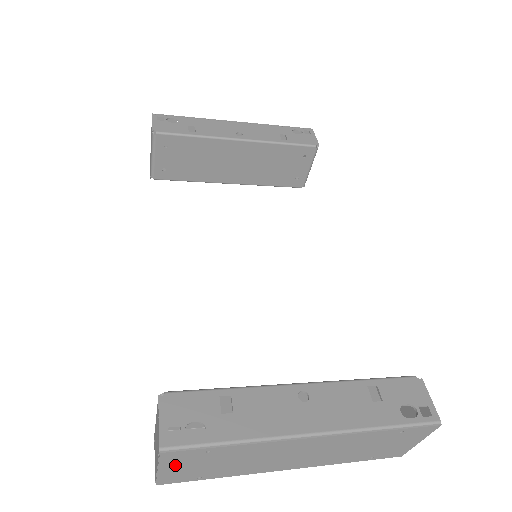
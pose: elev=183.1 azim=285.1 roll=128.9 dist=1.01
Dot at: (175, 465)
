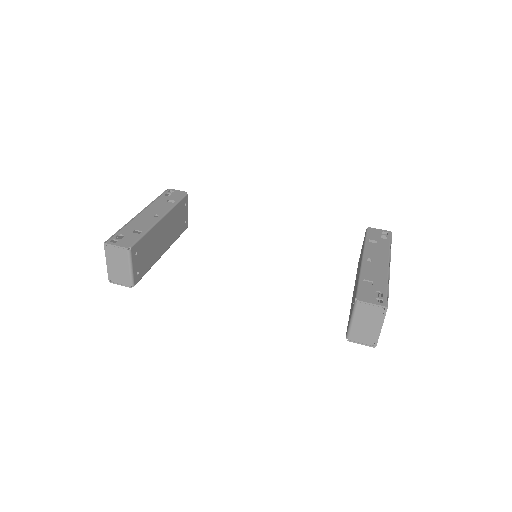
Dot at: occluded
